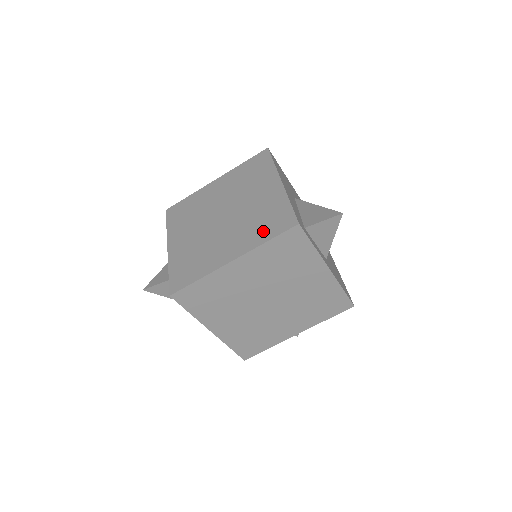
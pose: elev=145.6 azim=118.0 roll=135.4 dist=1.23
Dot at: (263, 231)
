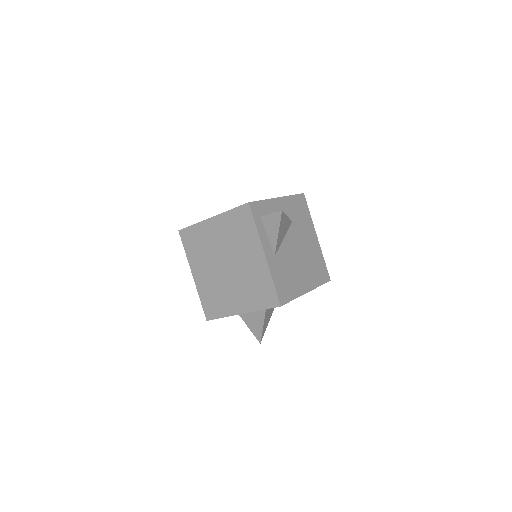
Dot at: occluded
